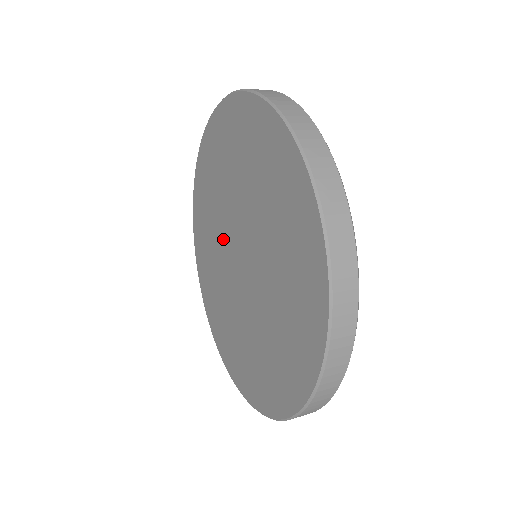
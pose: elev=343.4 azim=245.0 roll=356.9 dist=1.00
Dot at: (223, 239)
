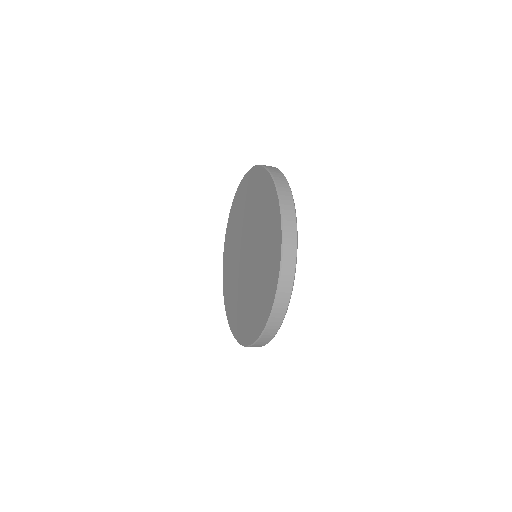
Dot at: (240, 275)
